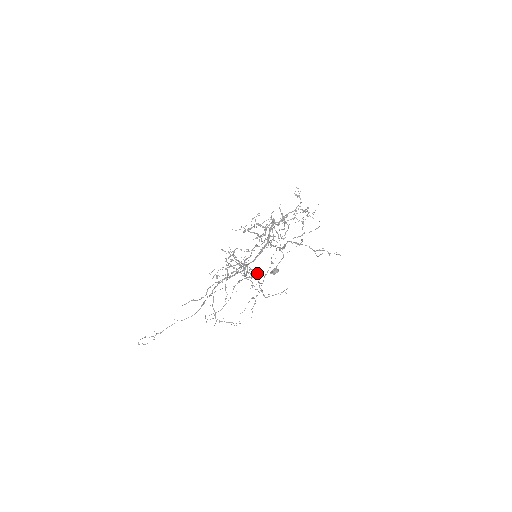
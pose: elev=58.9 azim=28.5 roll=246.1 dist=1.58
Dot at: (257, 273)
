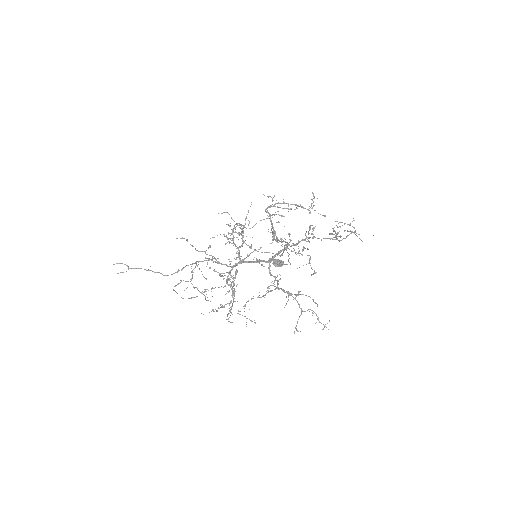
Dot at: (233, 295)
